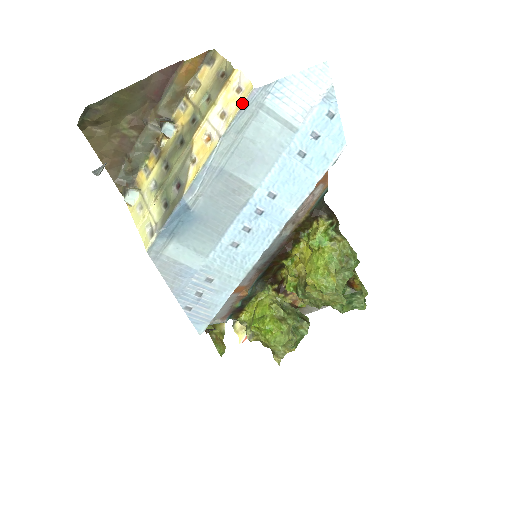
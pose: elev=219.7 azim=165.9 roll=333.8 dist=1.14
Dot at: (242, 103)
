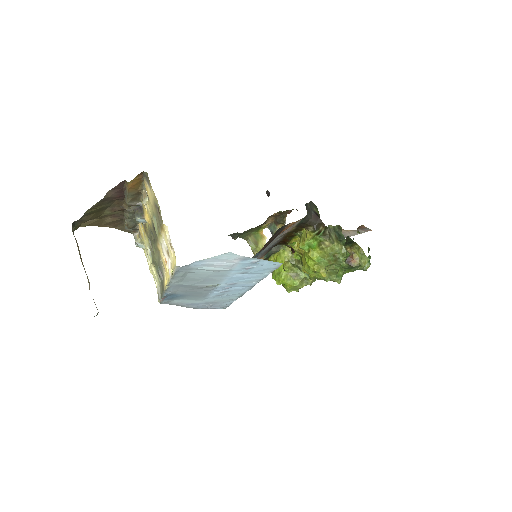
Dot at: (174, 270)
